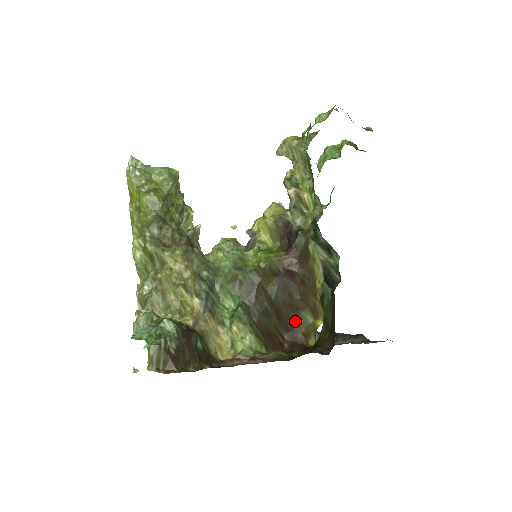
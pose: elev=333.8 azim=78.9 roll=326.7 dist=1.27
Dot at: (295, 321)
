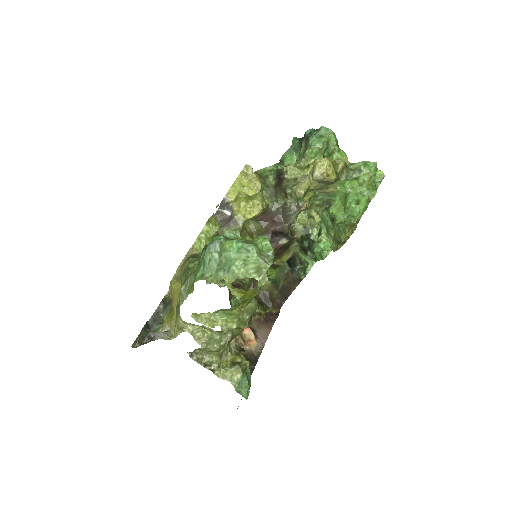
Dot at: occluded
